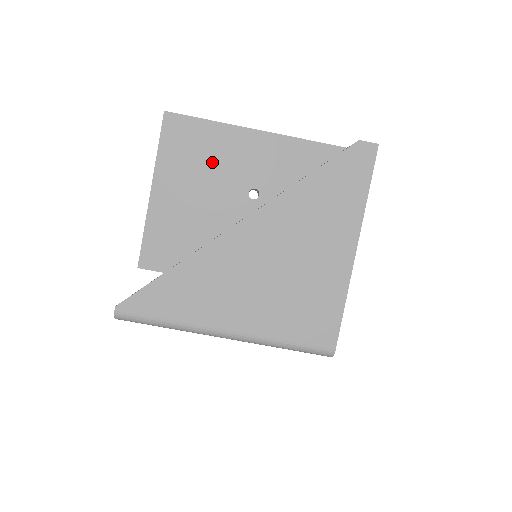
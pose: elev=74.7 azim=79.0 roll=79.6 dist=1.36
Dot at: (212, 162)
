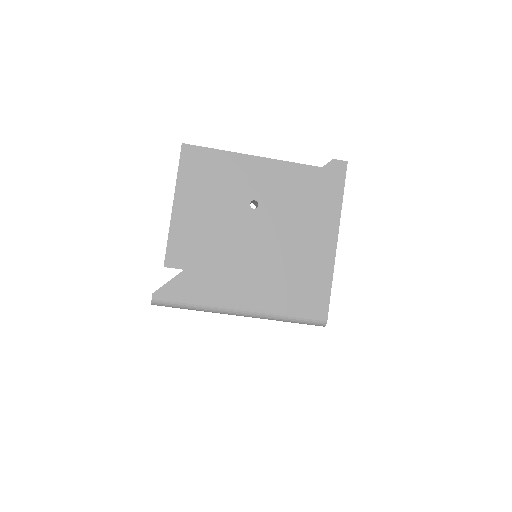
Dot at: (221, 181)
